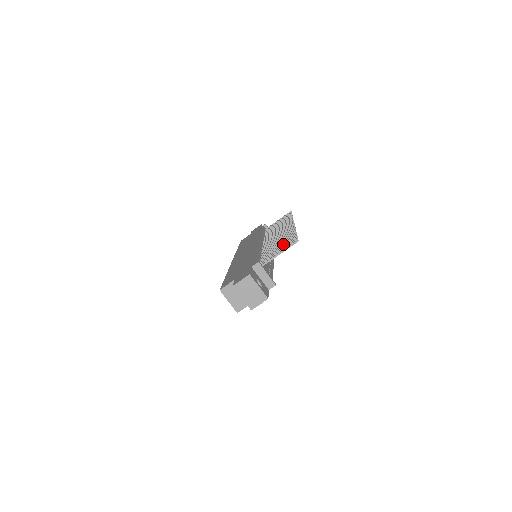
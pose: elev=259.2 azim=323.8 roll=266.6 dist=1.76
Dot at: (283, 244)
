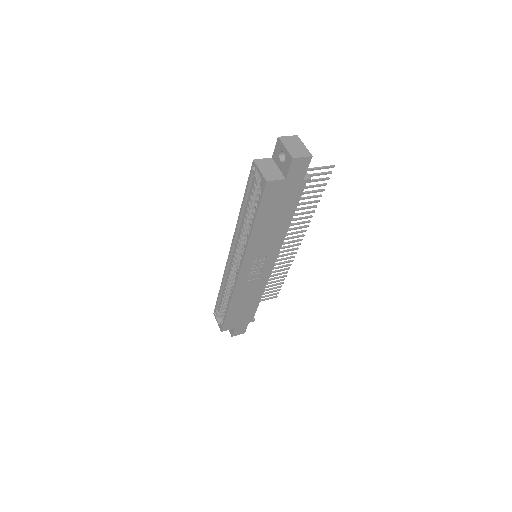
Dot at: (312, 185)
